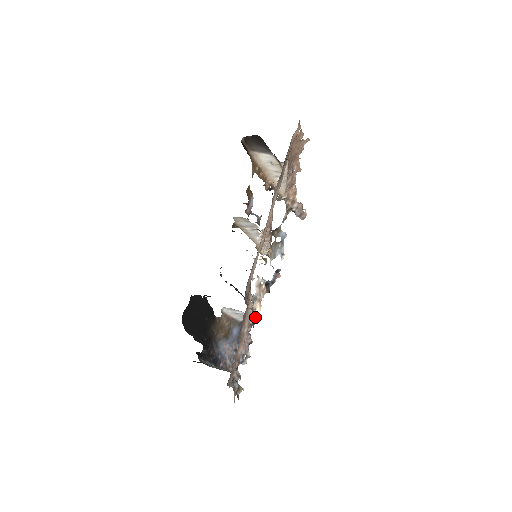
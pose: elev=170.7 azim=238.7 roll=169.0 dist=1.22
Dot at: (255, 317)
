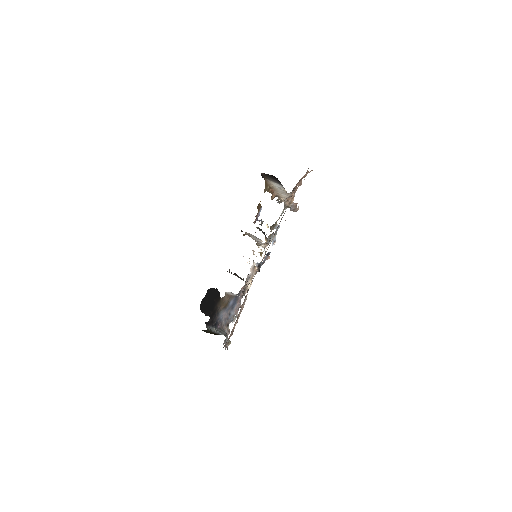
Dot at: (246, 290)
